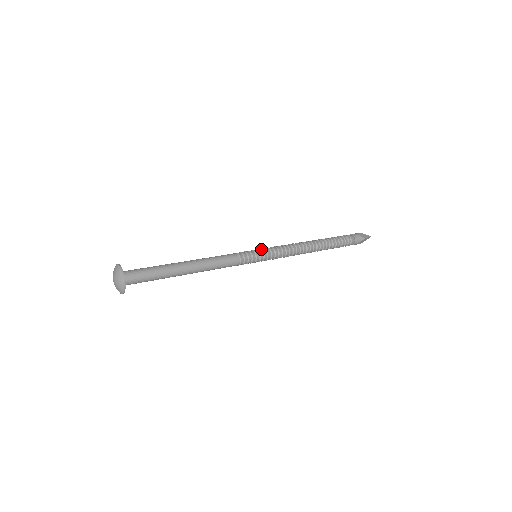
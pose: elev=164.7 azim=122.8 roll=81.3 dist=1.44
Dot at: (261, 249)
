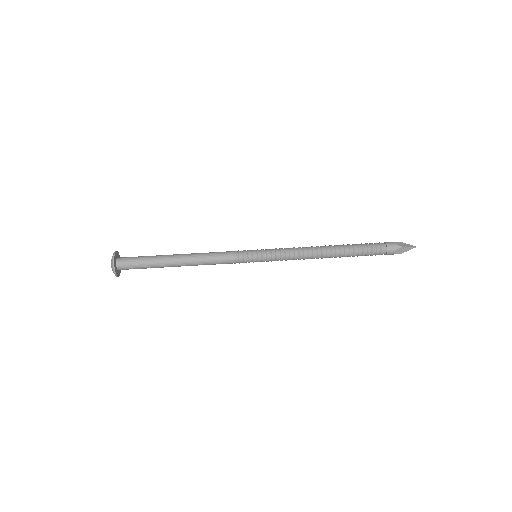
Dot at: (261, 249)
